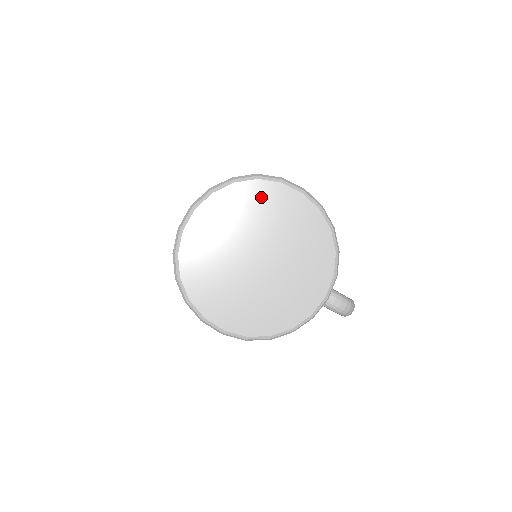
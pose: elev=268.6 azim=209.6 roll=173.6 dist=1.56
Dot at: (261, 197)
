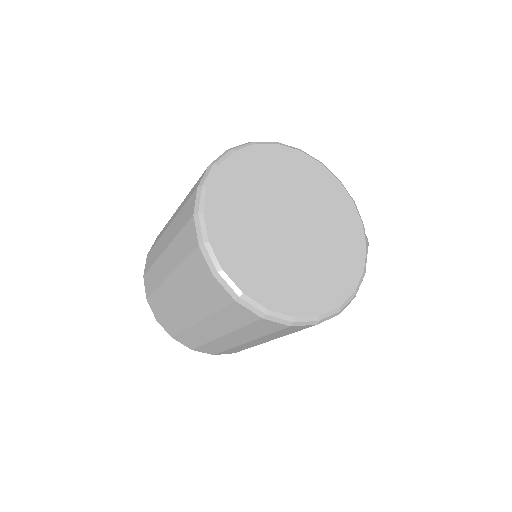
Dot at: (250, 166)
